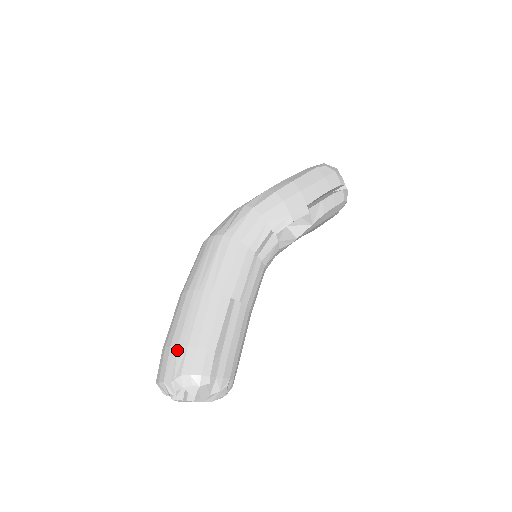
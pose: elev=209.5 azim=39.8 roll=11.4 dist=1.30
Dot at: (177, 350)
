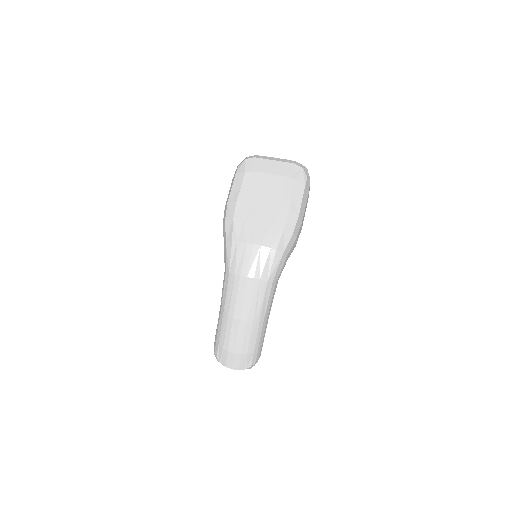
Dot at: (247, 356)
